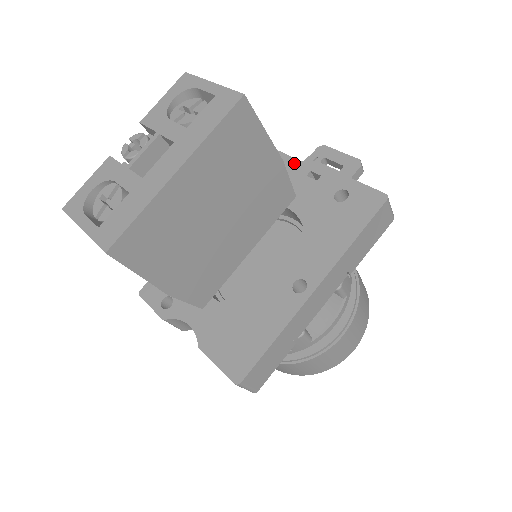
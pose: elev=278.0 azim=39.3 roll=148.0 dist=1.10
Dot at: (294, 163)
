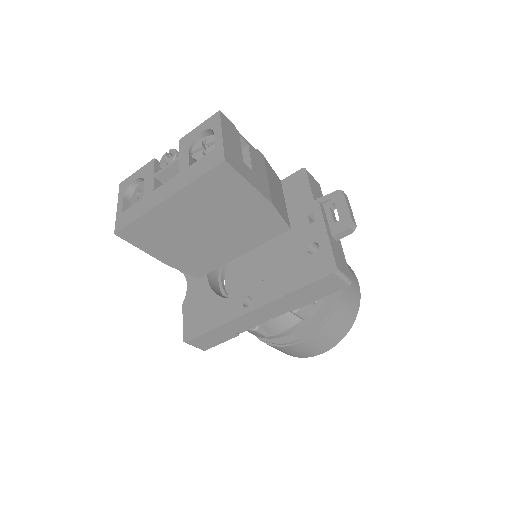
Dot at: (308, 197)
